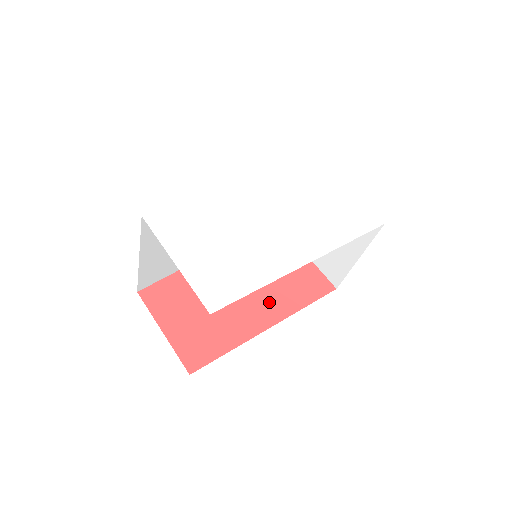
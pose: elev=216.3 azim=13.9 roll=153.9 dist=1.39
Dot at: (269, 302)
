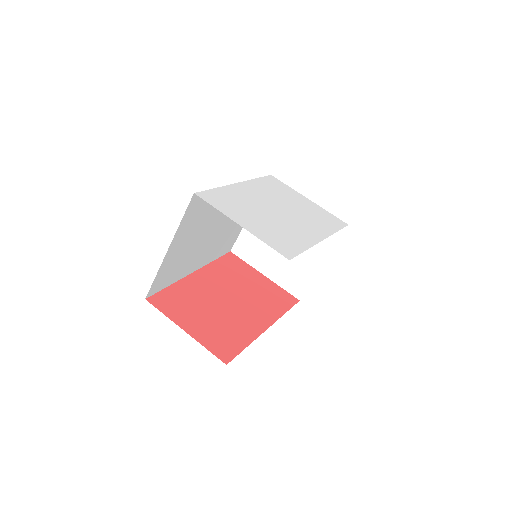
Dot at: (258, 309)
